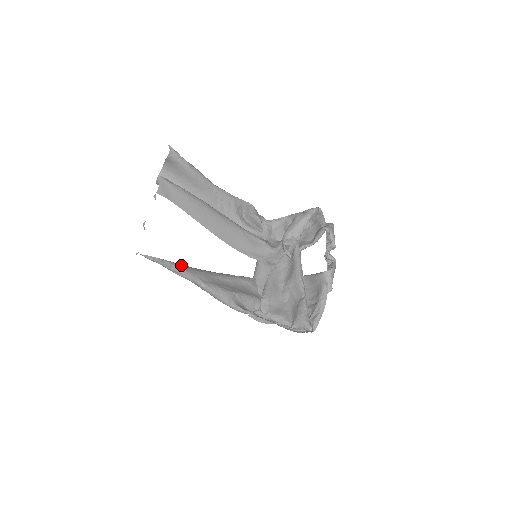
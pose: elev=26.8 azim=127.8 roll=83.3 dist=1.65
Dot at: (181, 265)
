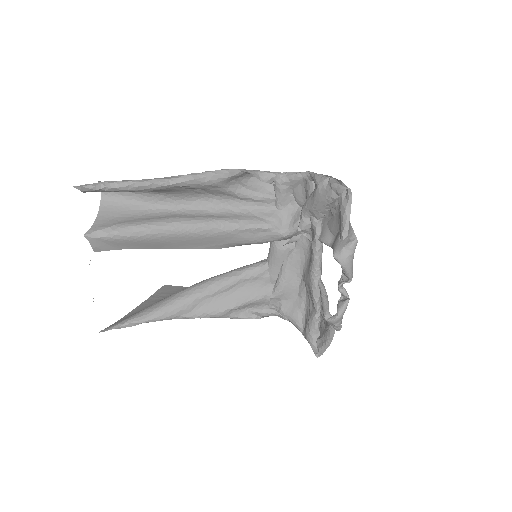
Dot at: (153, 315)
